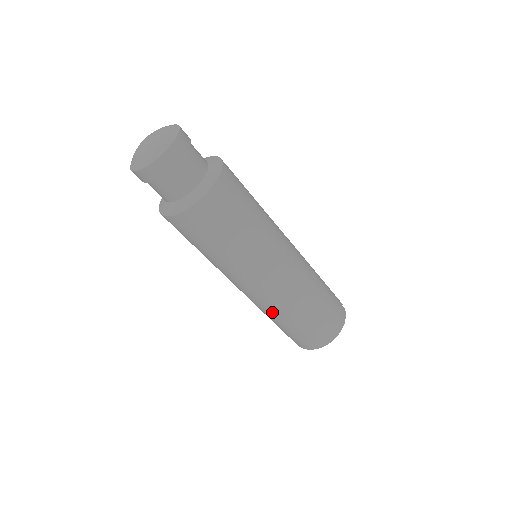
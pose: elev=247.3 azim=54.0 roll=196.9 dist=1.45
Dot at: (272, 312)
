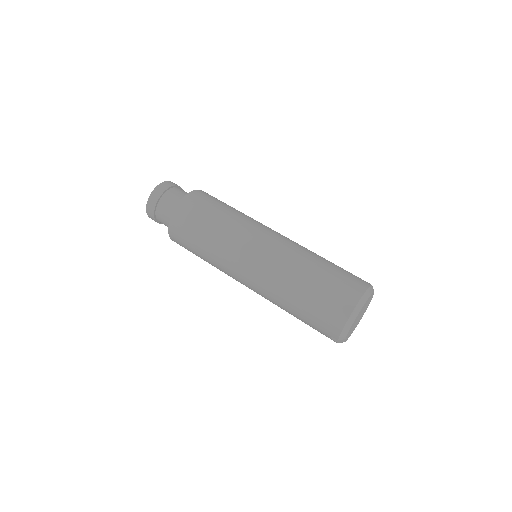
Dot at: (280, 280)
